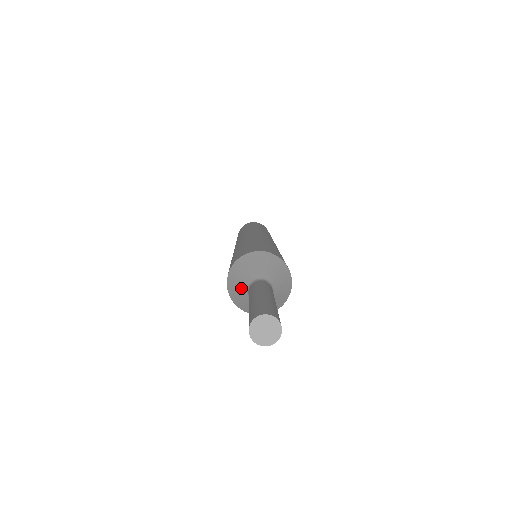
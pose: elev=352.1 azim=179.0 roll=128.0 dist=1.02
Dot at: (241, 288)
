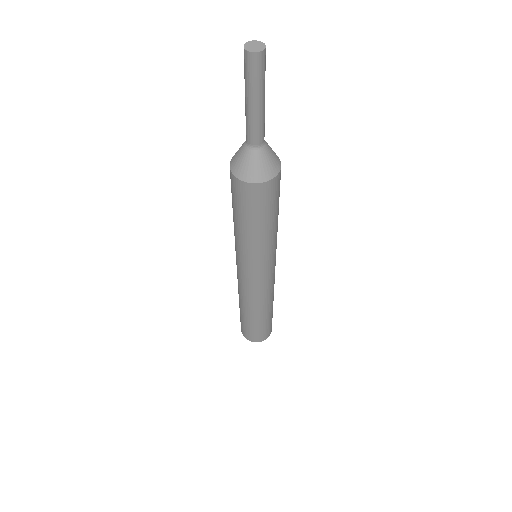
Dot at: (240, 149)
